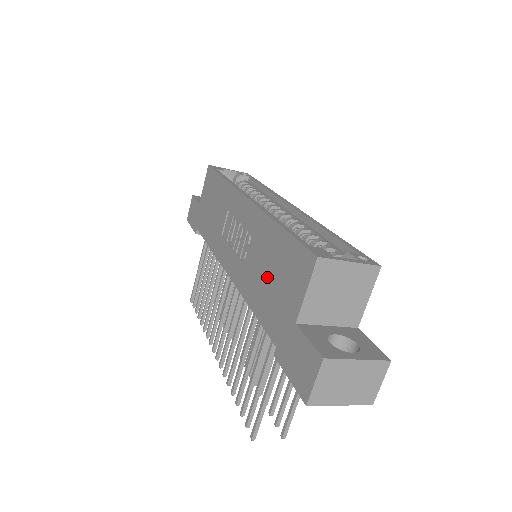
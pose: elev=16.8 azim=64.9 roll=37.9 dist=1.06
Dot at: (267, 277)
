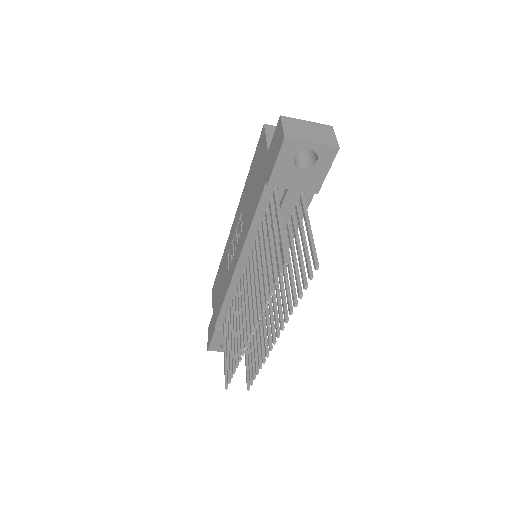
Dot at: (252, 192)
